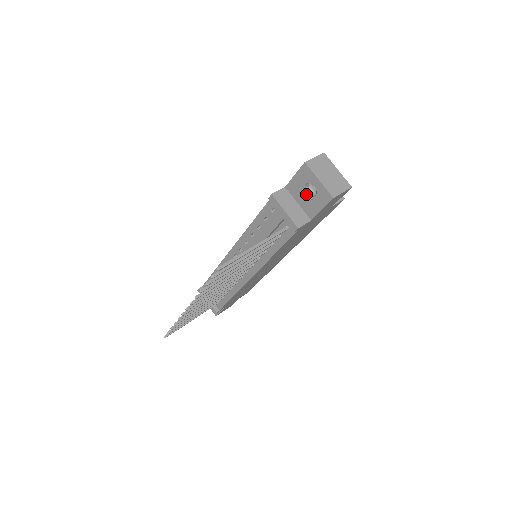
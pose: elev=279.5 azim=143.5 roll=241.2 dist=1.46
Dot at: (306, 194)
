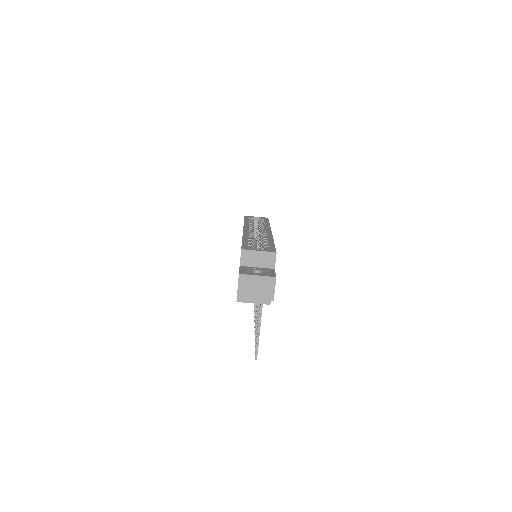
Dot at: occluded
